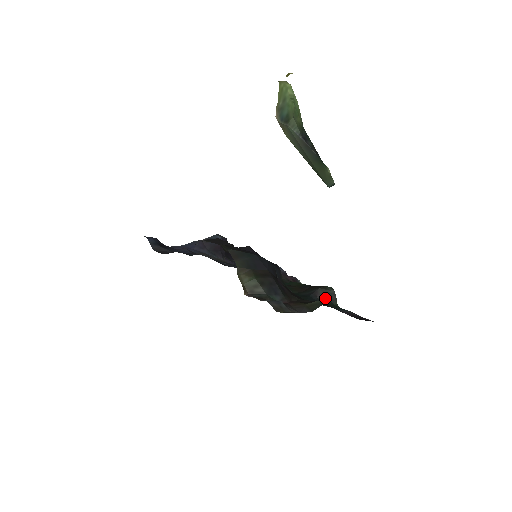
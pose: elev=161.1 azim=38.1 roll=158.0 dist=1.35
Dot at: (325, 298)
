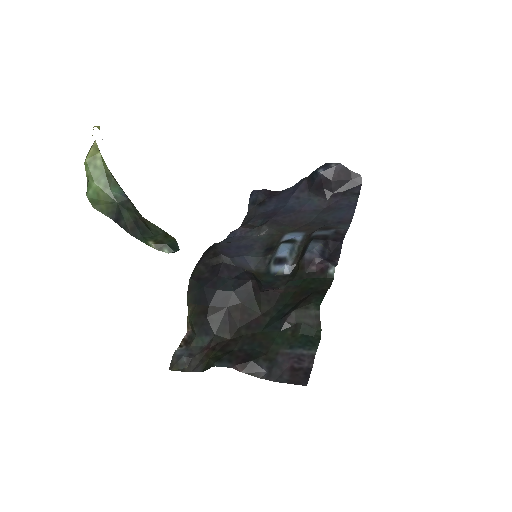
Dot at: (301, 322)
